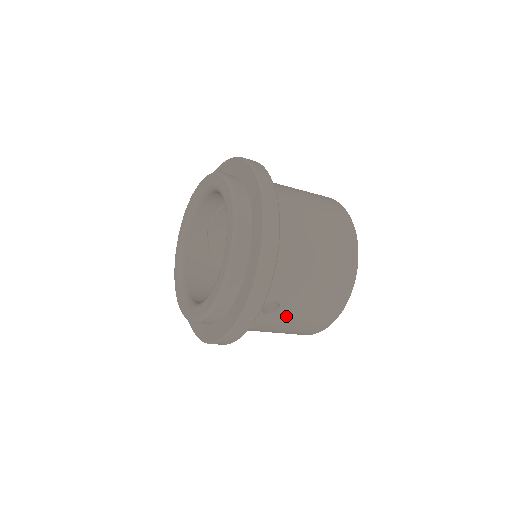
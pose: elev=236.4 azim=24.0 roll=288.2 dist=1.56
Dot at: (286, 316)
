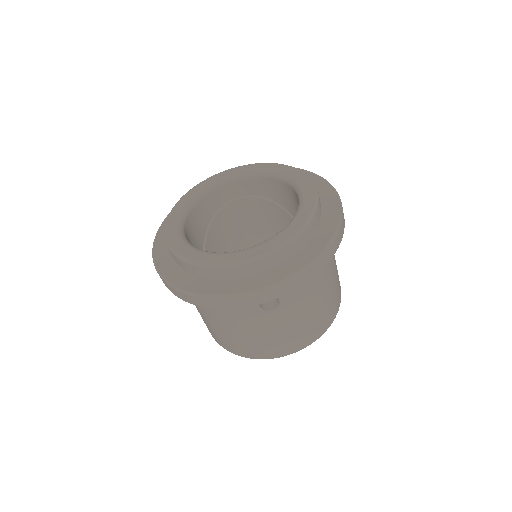
Dot at: (266, 321)
